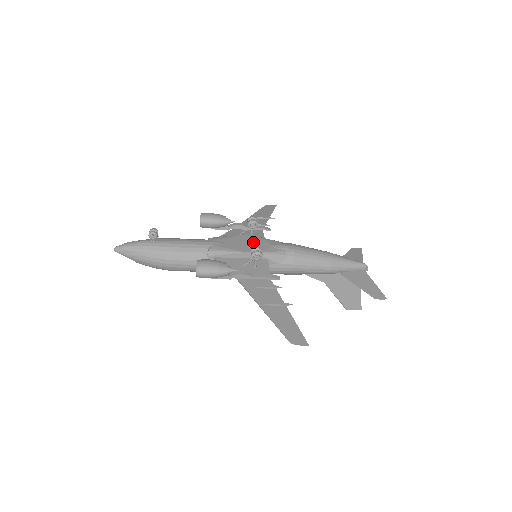
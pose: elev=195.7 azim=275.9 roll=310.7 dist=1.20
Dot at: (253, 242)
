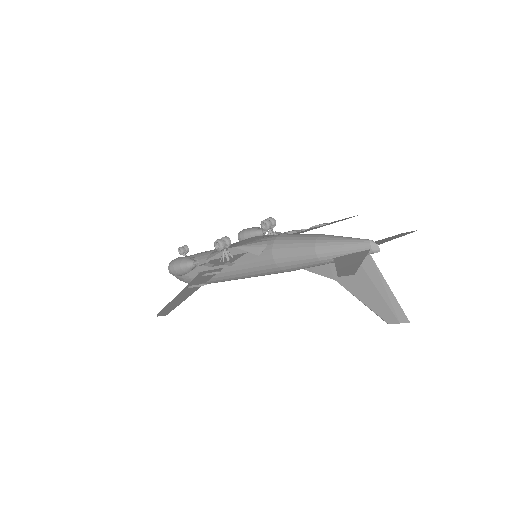
Dot at: (249, 240)
